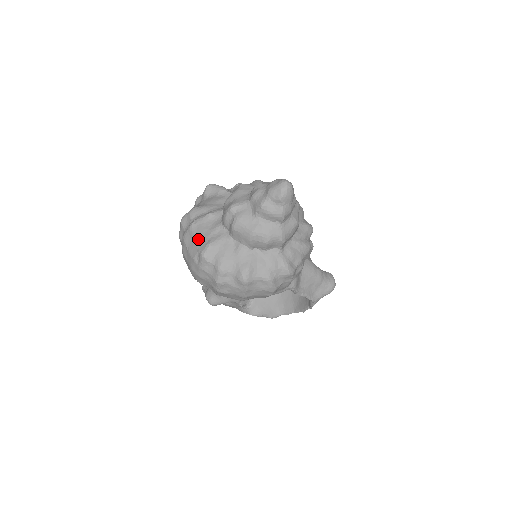
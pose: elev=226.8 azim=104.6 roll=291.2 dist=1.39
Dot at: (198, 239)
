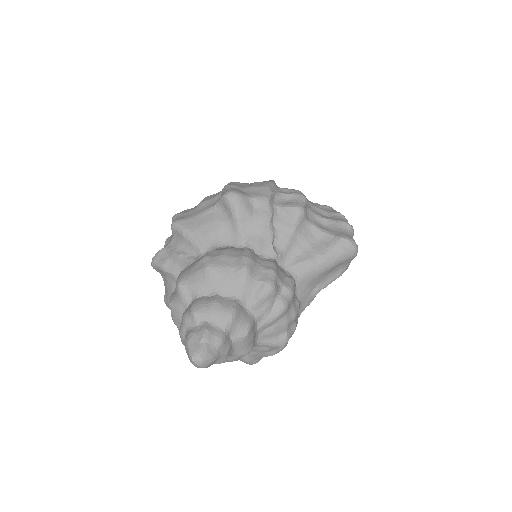
Dot at: occluded
